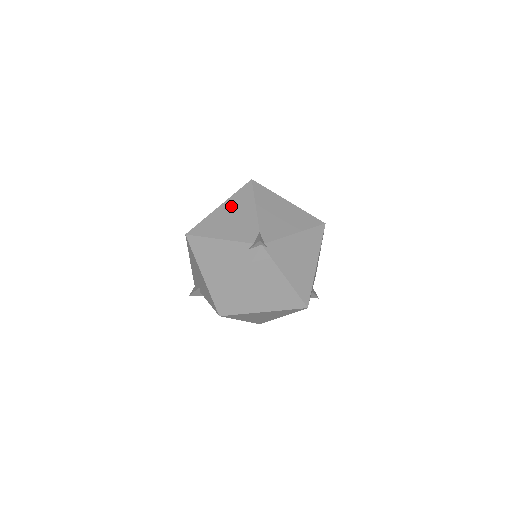
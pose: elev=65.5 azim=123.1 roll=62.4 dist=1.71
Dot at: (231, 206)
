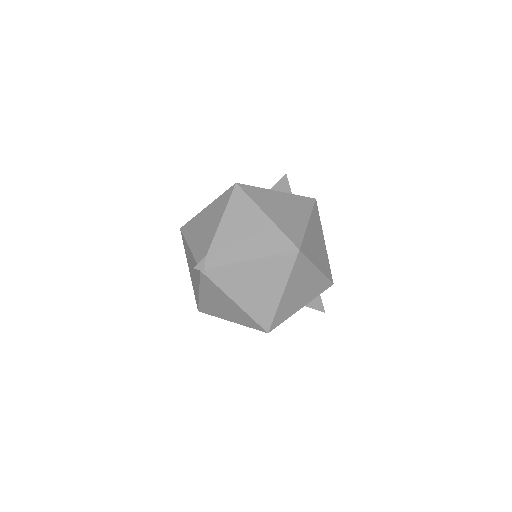
Dot at: (211, 211)
